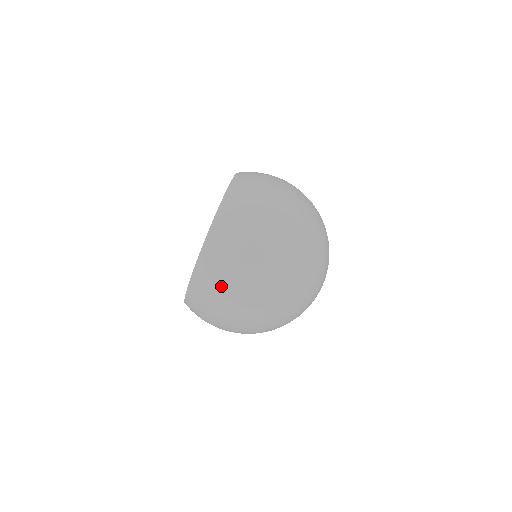
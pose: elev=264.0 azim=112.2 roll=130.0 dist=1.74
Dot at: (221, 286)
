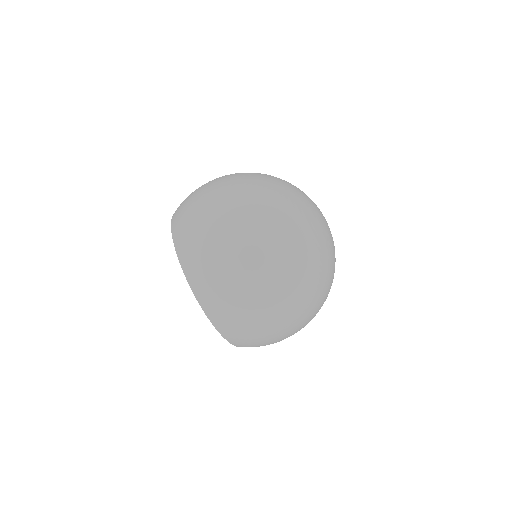
Dot at: (225, 287)
